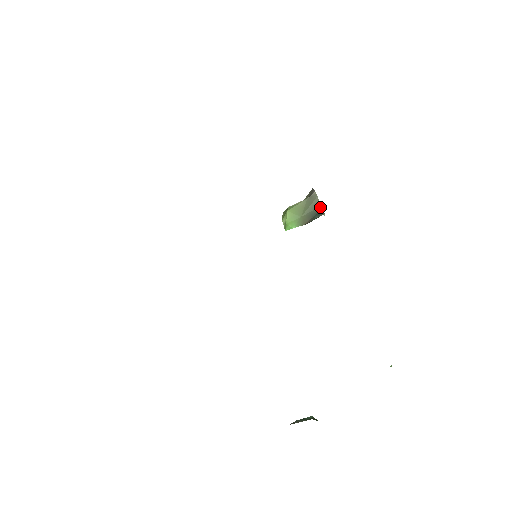
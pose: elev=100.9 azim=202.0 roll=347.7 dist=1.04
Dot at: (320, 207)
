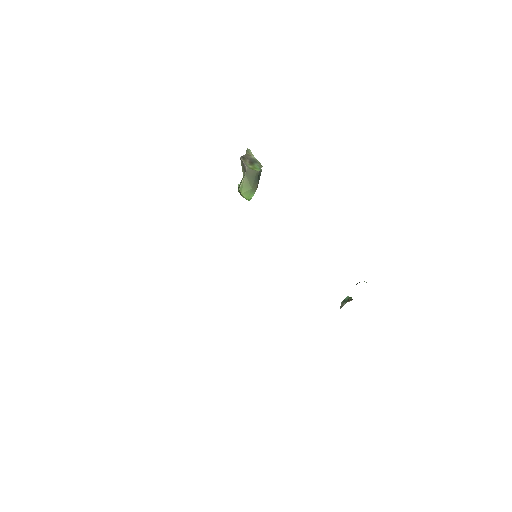
Dot at: (257, 172)
